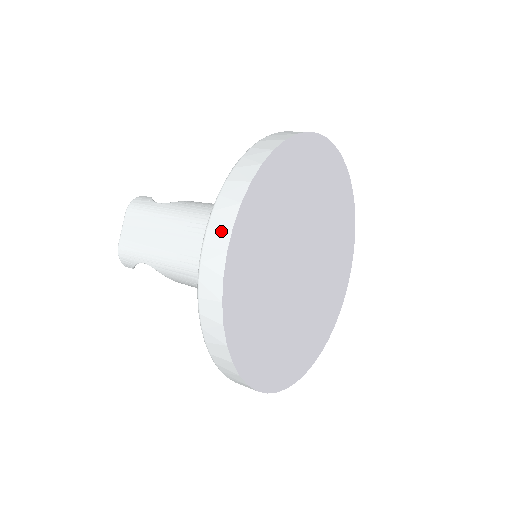
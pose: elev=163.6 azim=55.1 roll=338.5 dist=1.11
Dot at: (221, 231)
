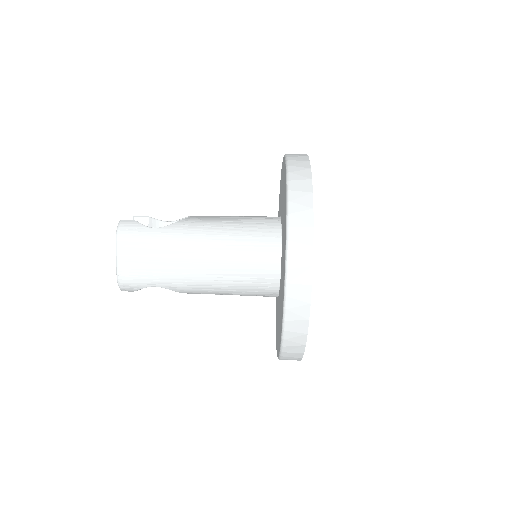
Dot at: (302, 271)
